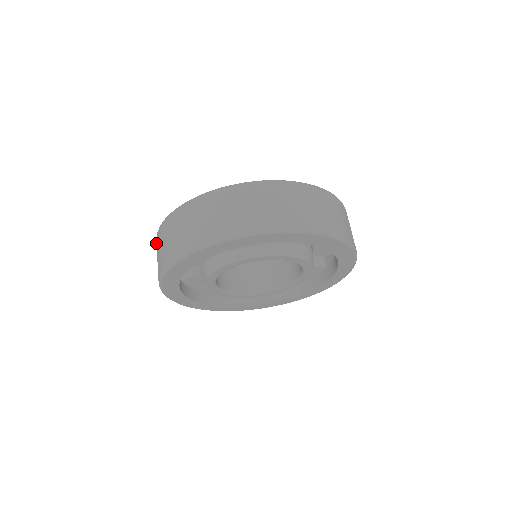
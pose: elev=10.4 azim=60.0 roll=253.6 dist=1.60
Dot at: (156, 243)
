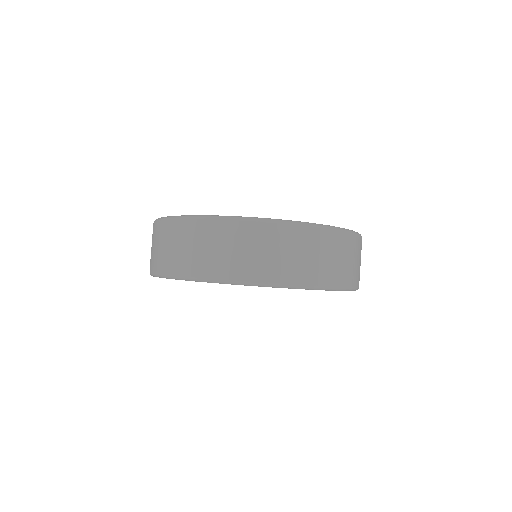
Dot at: occluded
